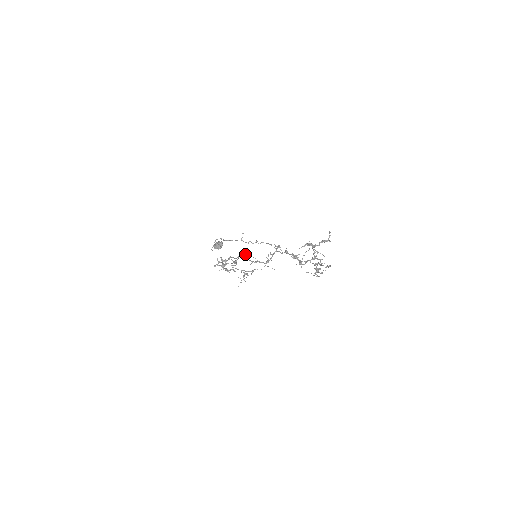
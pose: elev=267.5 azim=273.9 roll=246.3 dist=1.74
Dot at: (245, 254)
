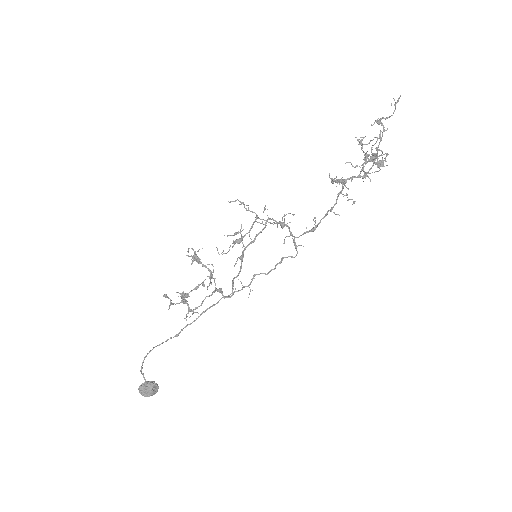
Dot at: (237, 258)
